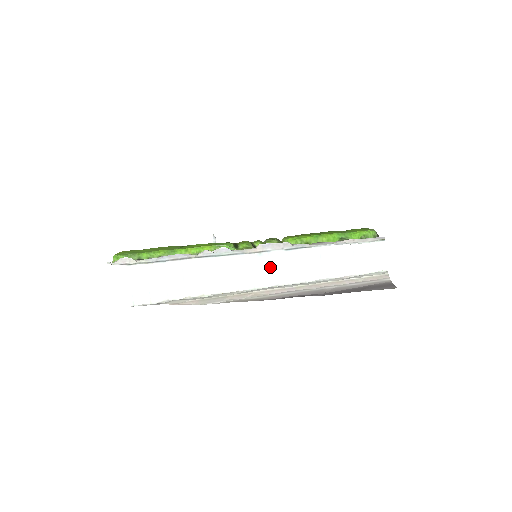
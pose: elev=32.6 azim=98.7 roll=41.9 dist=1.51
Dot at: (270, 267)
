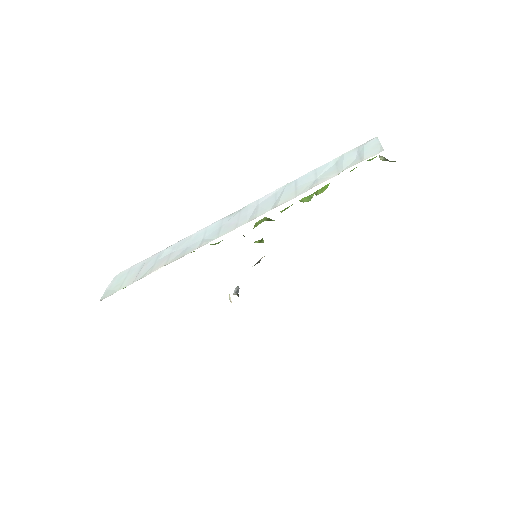
Dot at: (239, 217)
